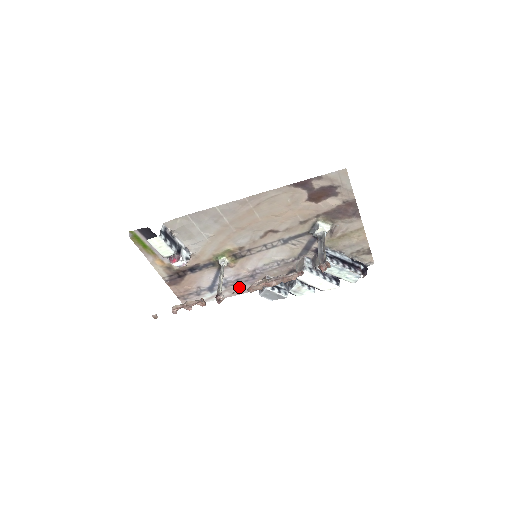
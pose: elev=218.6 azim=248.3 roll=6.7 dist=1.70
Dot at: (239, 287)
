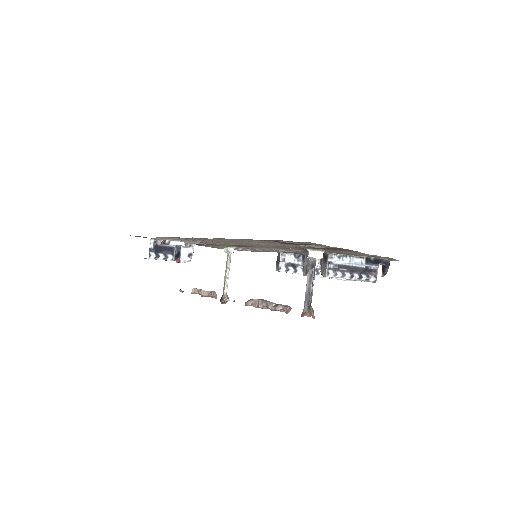
Dot at: (260, 251)
